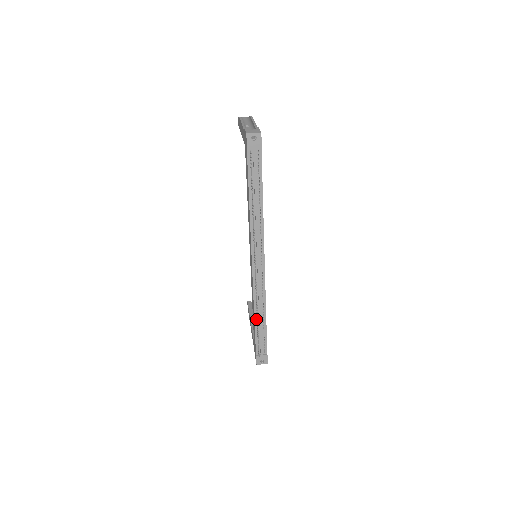
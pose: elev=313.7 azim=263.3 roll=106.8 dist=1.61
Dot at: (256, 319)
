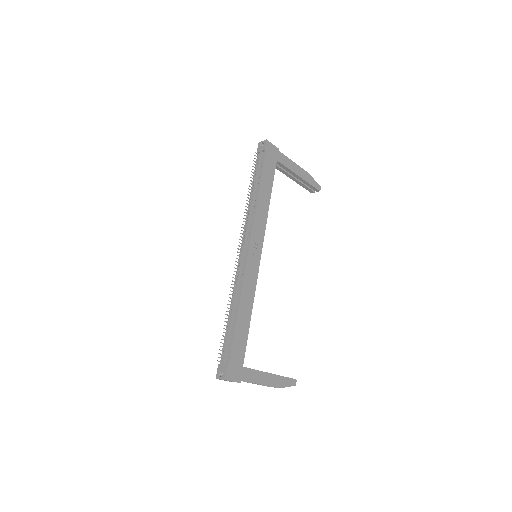
Dot at: (230, 314)
